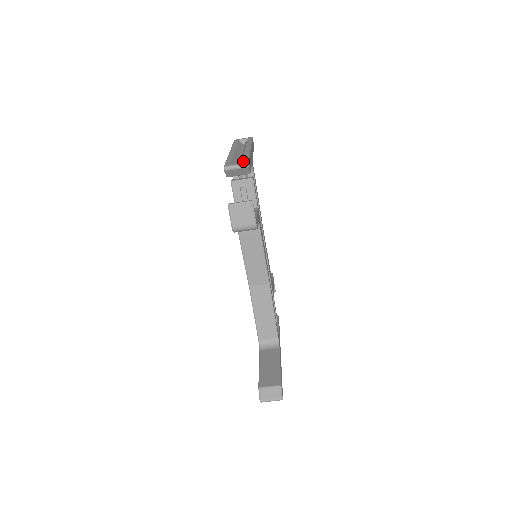
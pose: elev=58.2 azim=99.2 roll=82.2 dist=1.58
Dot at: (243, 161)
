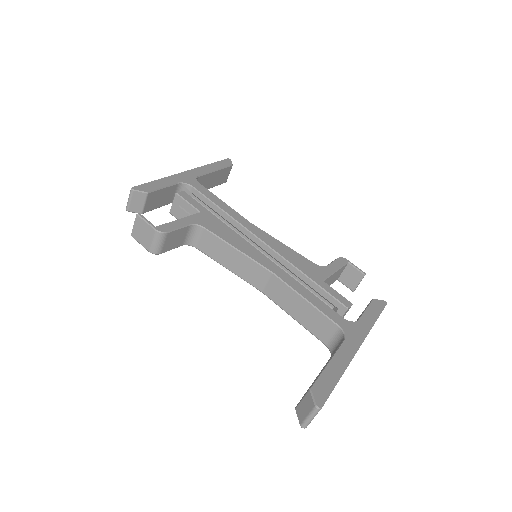
Dot at: occluded
